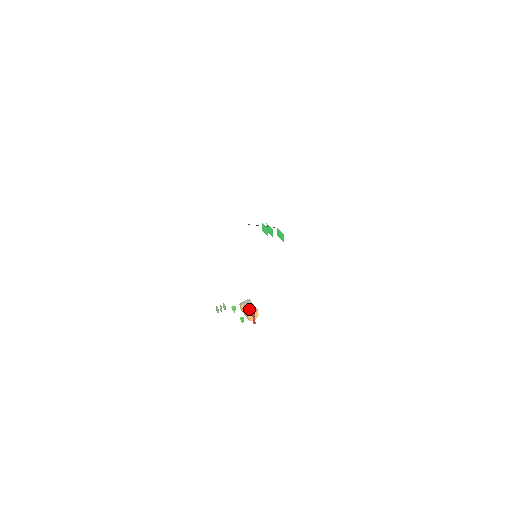
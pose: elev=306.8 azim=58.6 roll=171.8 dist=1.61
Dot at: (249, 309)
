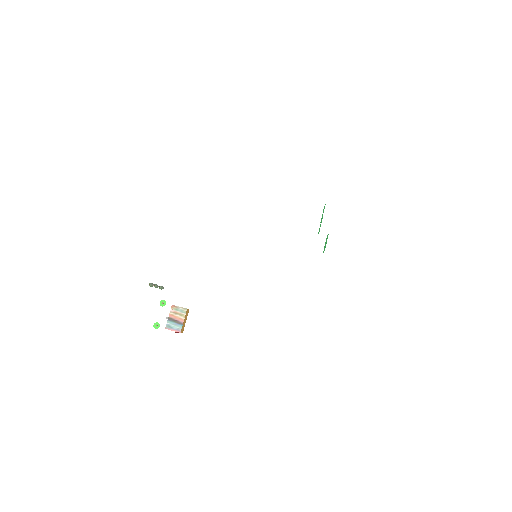
Dot at: (173, 322)
